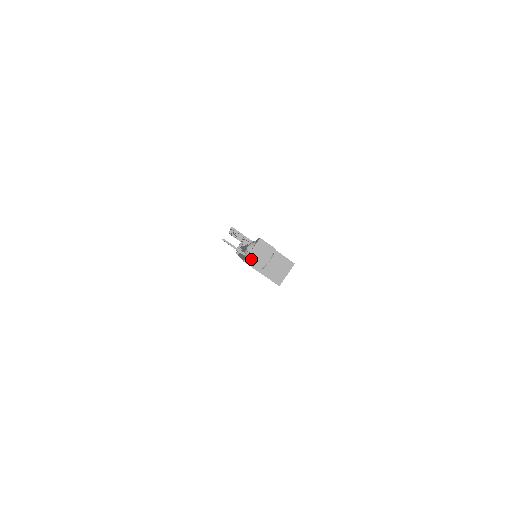
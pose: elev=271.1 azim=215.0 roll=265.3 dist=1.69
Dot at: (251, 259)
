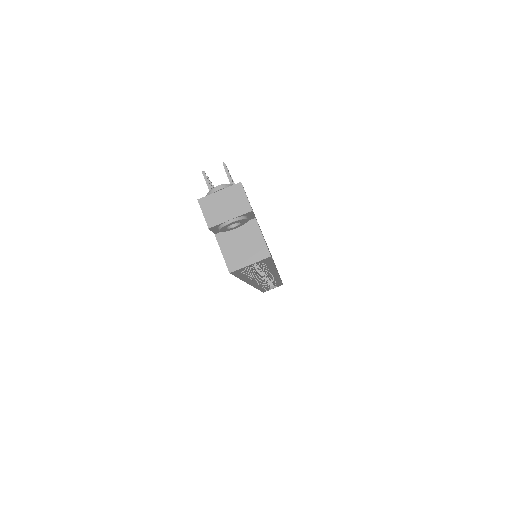
Dot at: (210, 203)
